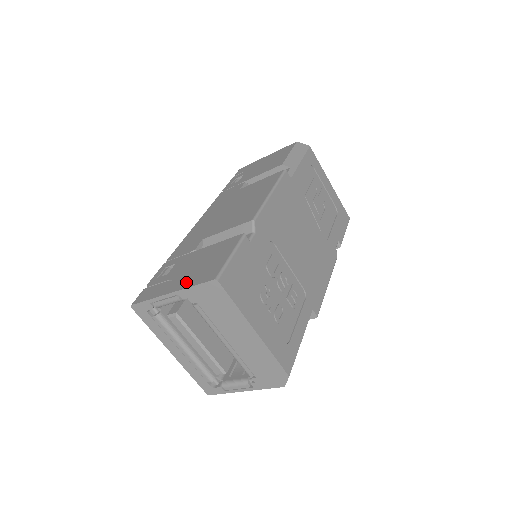
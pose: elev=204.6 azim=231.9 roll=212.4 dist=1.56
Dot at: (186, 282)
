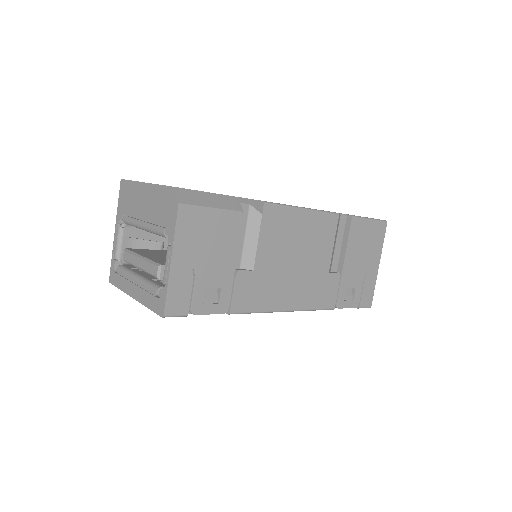
Dot at: occluded
